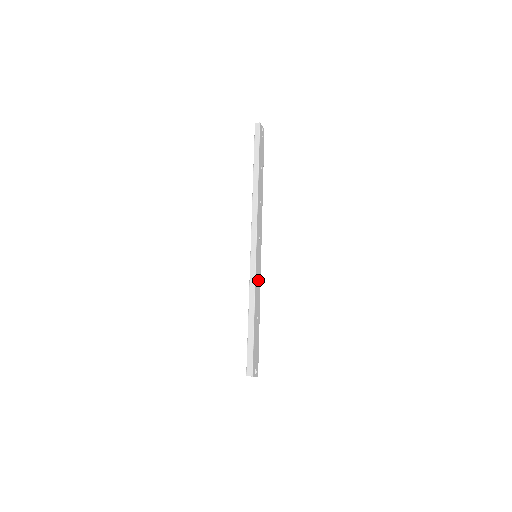
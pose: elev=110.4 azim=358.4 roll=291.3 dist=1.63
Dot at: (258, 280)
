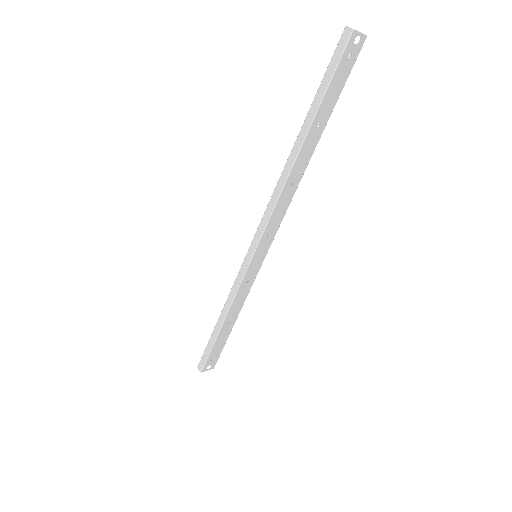
Dot at: (247, 285)
